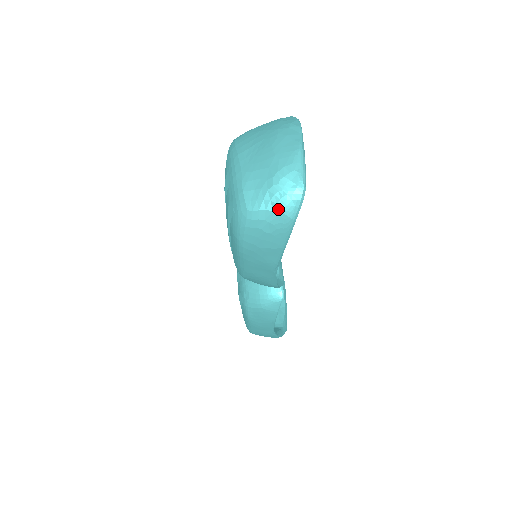
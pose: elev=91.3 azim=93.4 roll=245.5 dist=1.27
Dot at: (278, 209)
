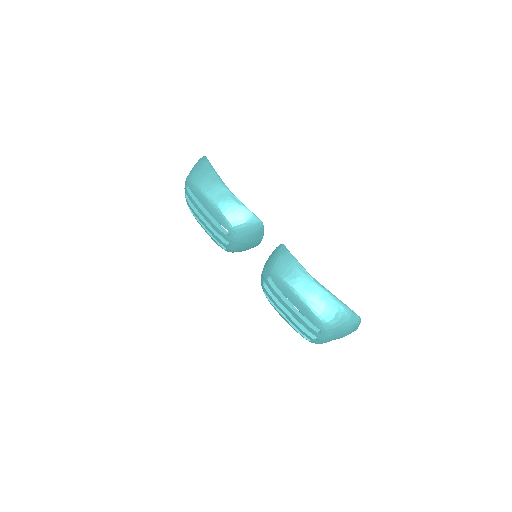
Dot at: (198, 163)
